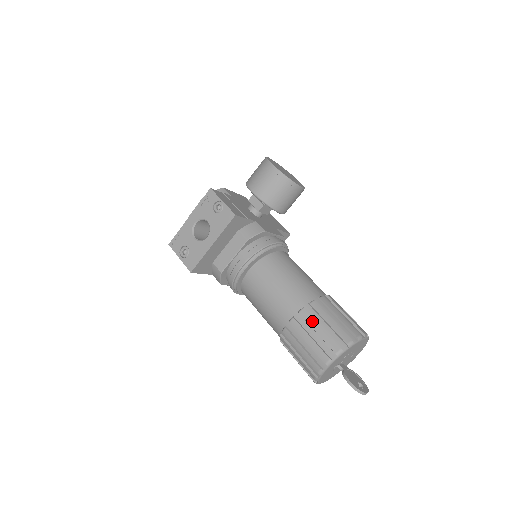
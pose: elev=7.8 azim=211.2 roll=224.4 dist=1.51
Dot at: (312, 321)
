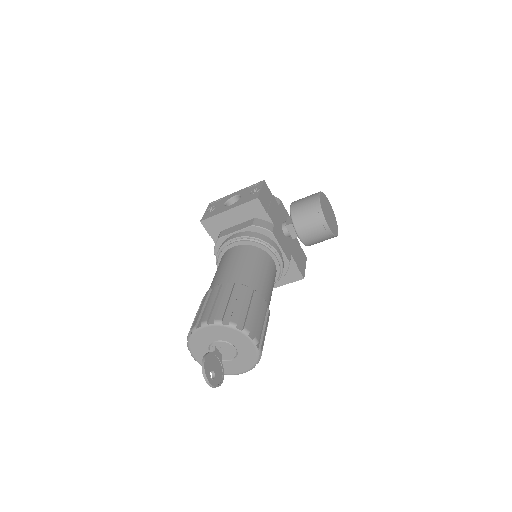
Dot at: (228, 292)
